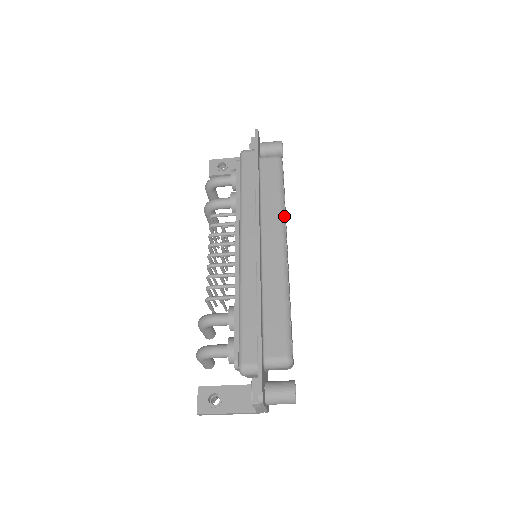
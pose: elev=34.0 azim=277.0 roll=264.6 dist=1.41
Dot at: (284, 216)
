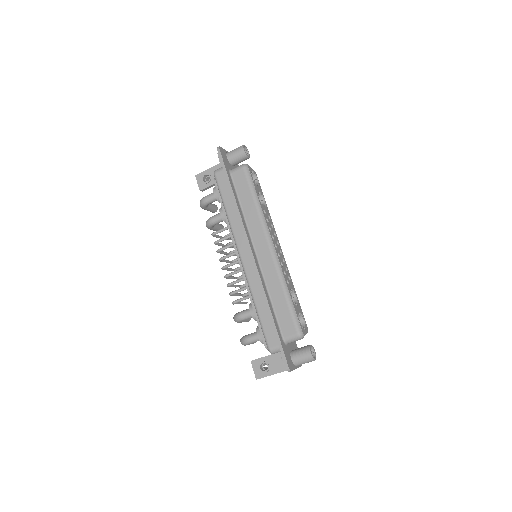
Dot at: (264, 220)
